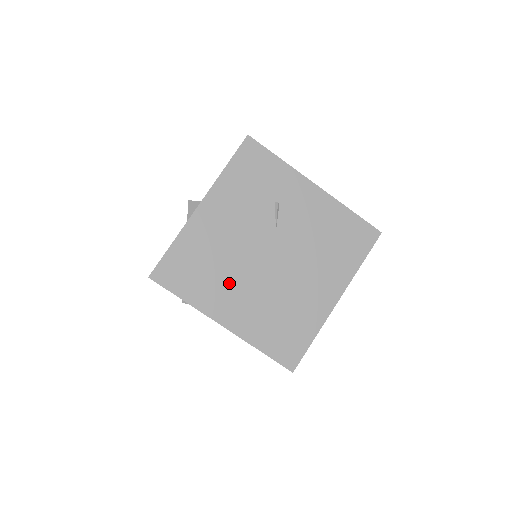
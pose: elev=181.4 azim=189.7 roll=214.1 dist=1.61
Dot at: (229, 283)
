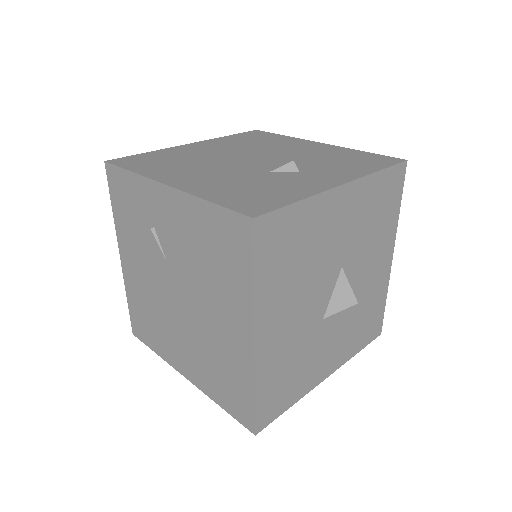
Dot at: (169, 332)
